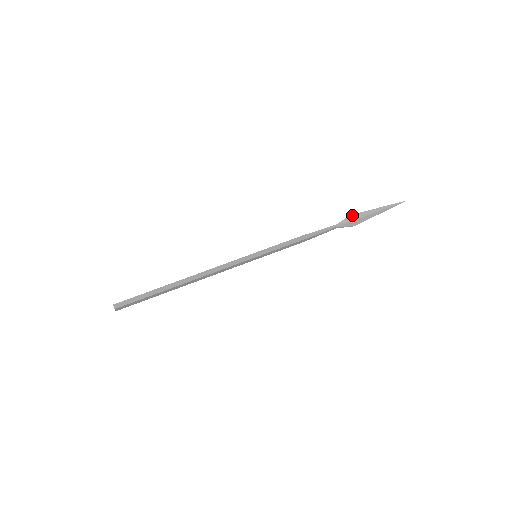
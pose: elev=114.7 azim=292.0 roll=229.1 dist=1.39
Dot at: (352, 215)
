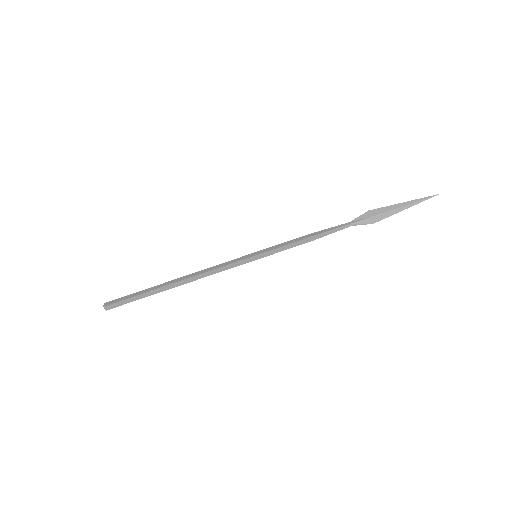
Dot at: (369, 211)
